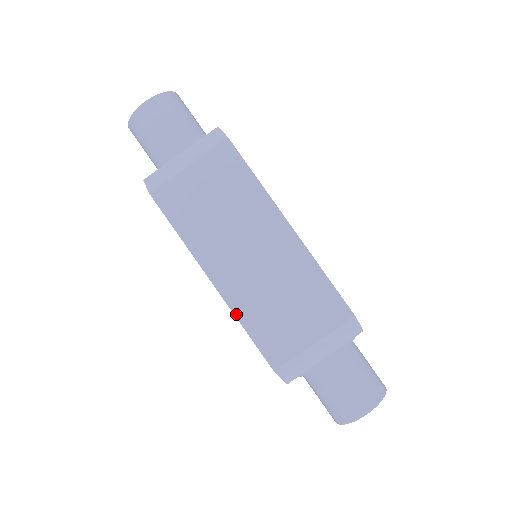
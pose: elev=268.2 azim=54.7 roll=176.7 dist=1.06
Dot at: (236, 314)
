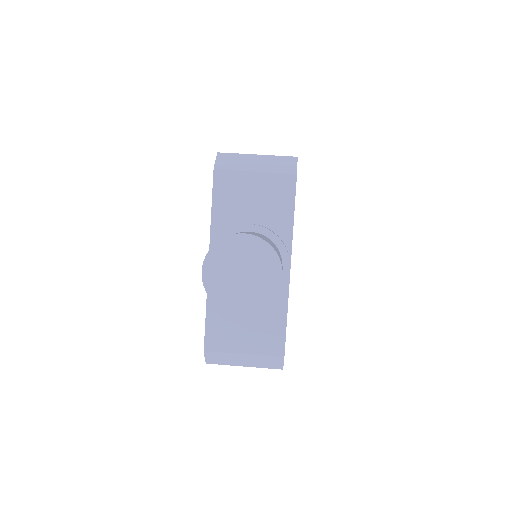
Dot at: occluded
